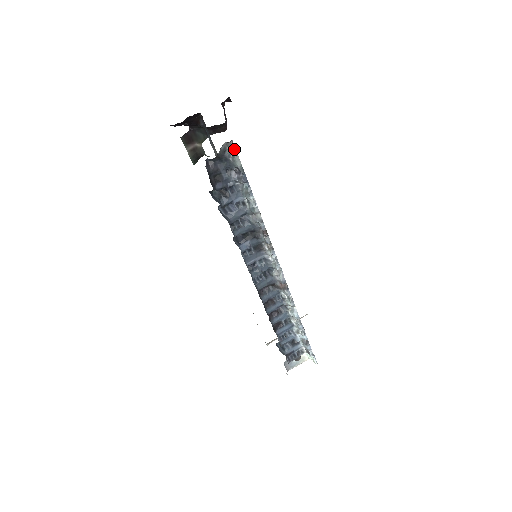
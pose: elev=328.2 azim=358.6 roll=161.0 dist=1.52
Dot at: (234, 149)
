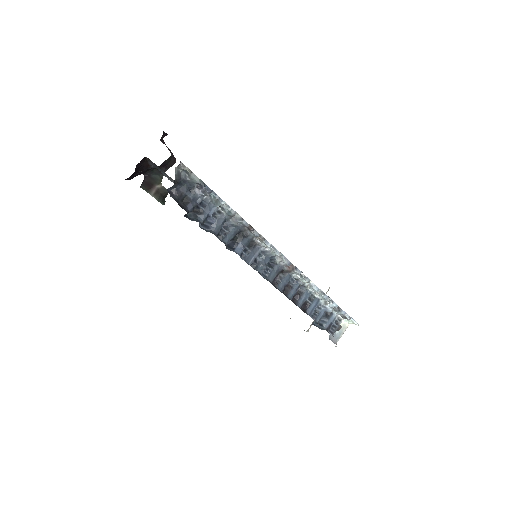
Dot at: (186, 169)
